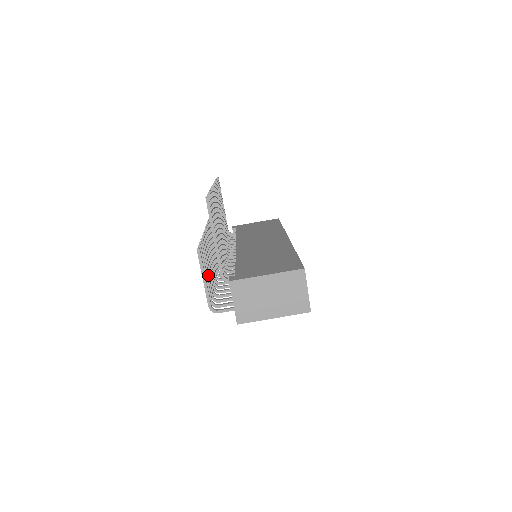
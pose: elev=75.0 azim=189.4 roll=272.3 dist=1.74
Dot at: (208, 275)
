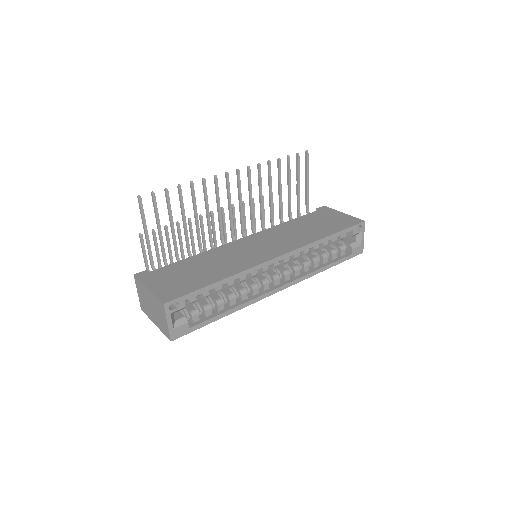
Dot at: (170, 255)
